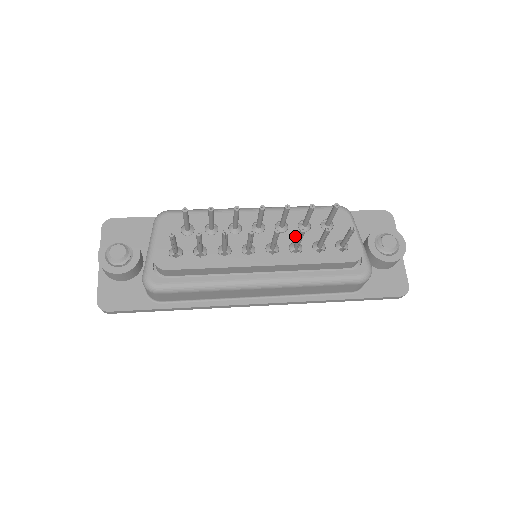
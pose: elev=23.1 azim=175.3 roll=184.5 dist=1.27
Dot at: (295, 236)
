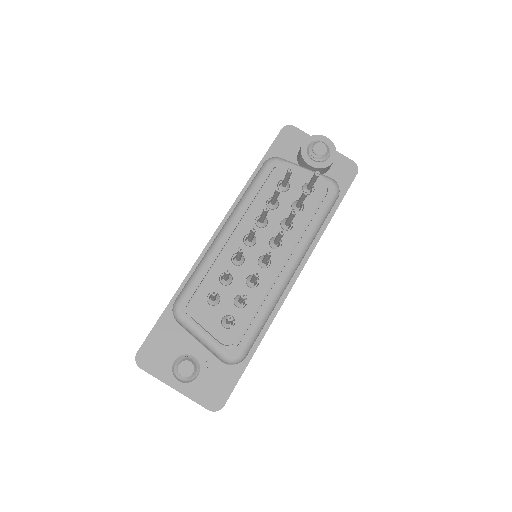
Dot at: (276, 217)
